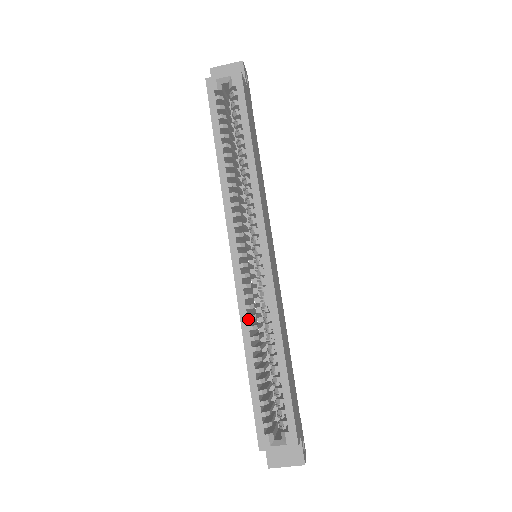
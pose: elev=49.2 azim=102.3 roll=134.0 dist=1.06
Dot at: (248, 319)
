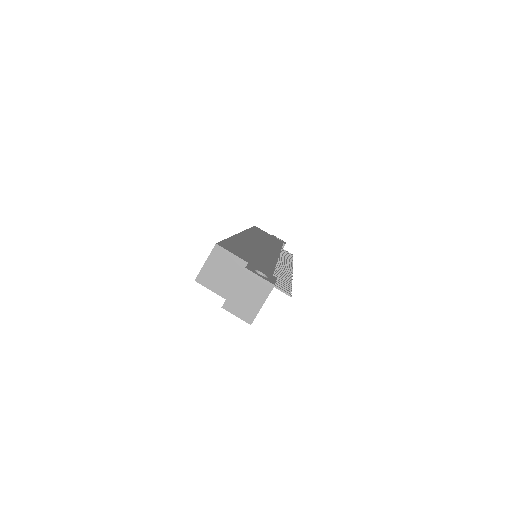
Dot at: occluded
